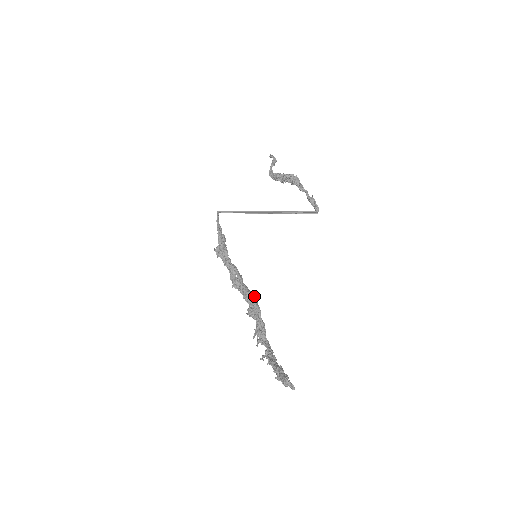
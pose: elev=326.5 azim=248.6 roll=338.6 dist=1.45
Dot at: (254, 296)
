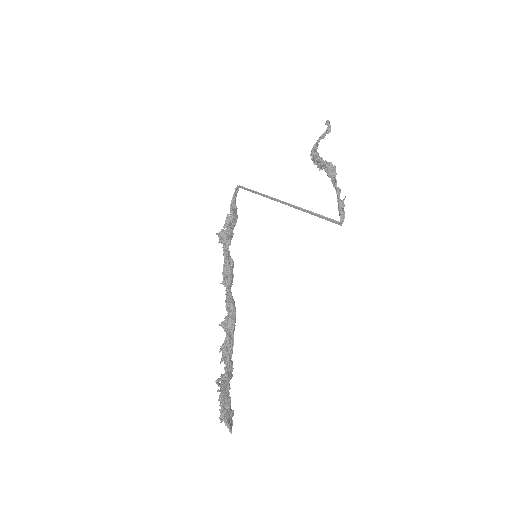
Dot at: (233, 307)
